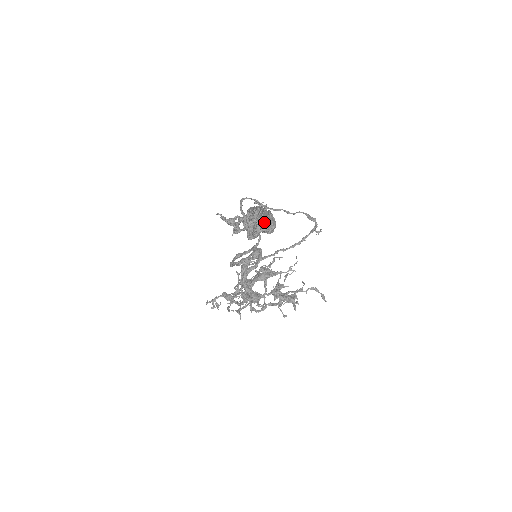
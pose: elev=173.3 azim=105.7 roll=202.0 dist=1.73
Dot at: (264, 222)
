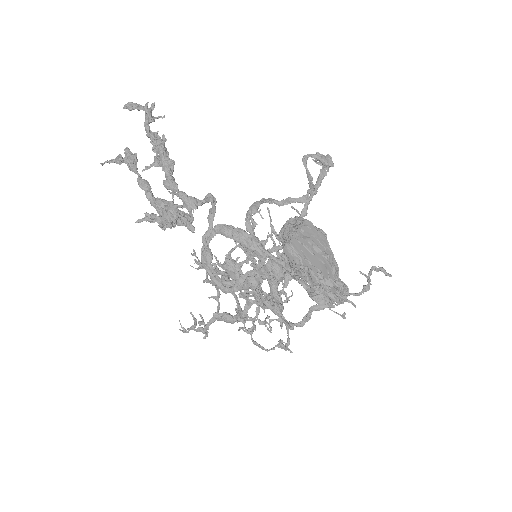
Dot at: occluded
